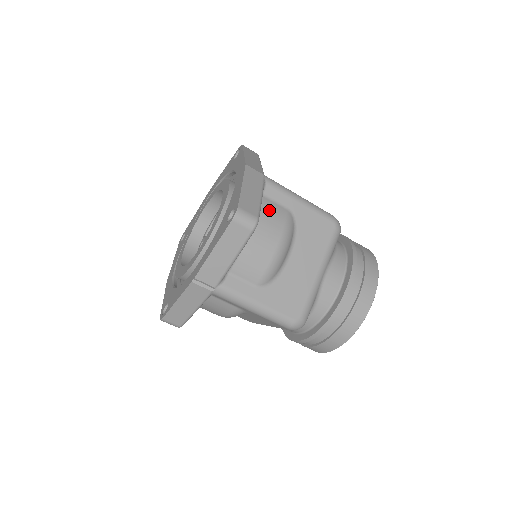
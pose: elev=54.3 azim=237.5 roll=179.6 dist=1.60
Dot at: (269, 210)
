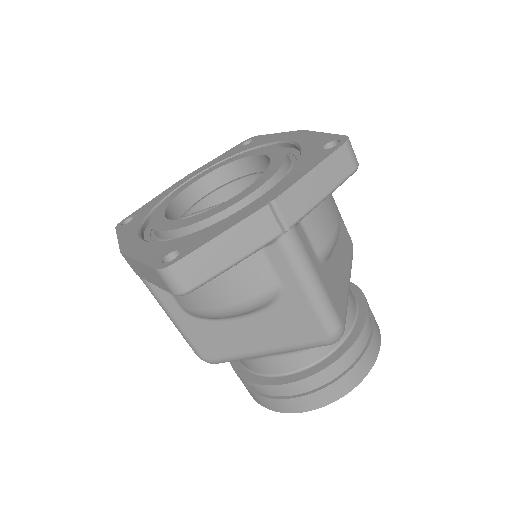
Dot at: occluded
